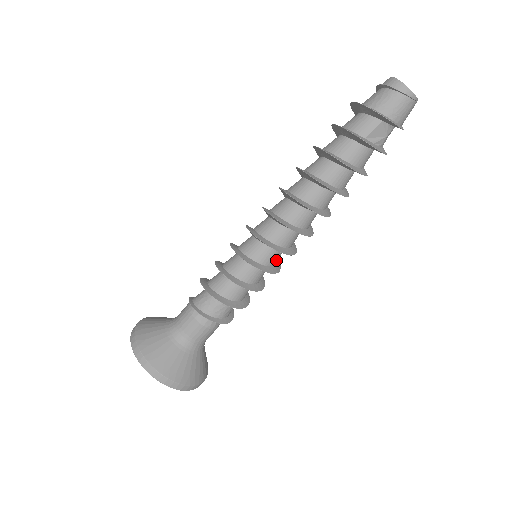
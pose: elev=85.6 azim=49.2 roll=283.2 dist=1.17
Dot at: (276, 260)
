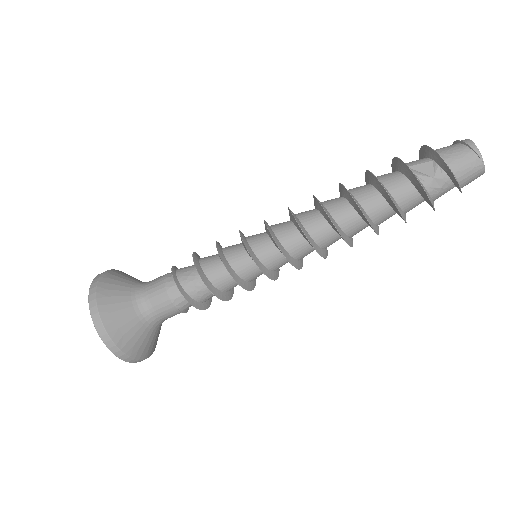
Dot at: (266, 257)
